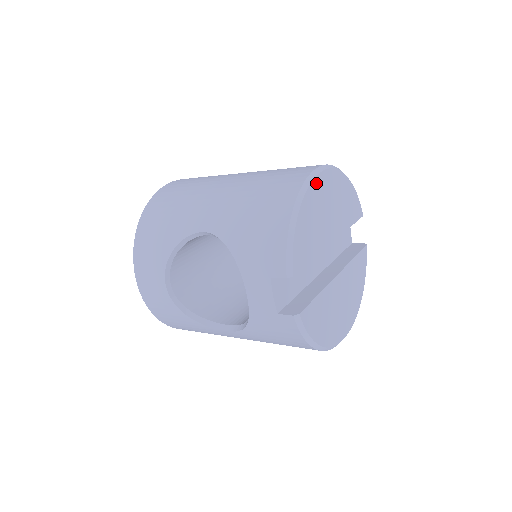
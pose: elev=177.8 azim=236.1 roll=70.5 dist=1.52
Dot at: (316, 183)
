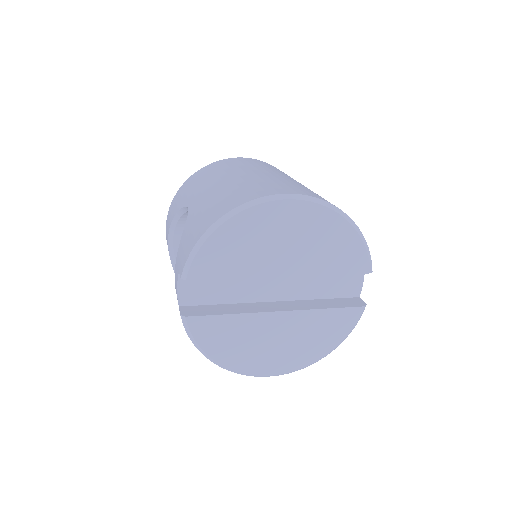
Dot at: (269, 208)
